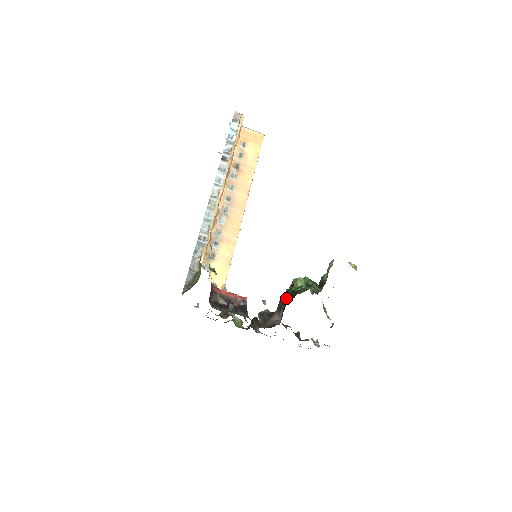
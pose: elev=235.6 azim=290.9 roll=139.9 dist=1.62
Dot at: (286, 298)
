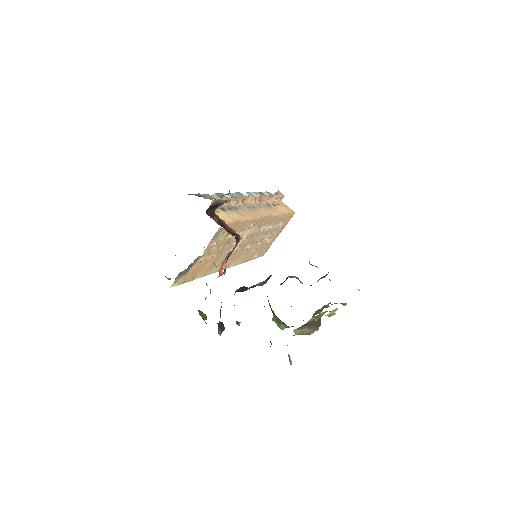
Dot at: occluded
